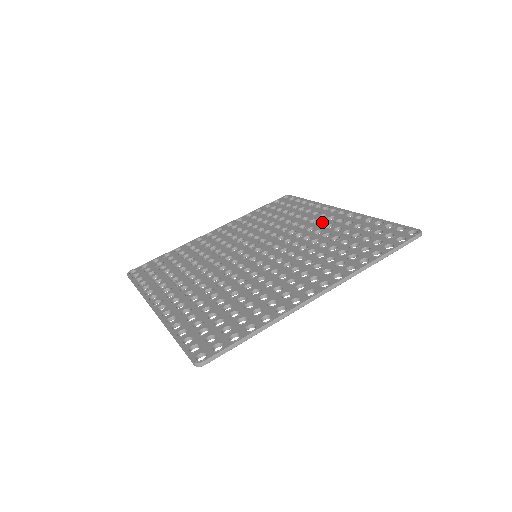
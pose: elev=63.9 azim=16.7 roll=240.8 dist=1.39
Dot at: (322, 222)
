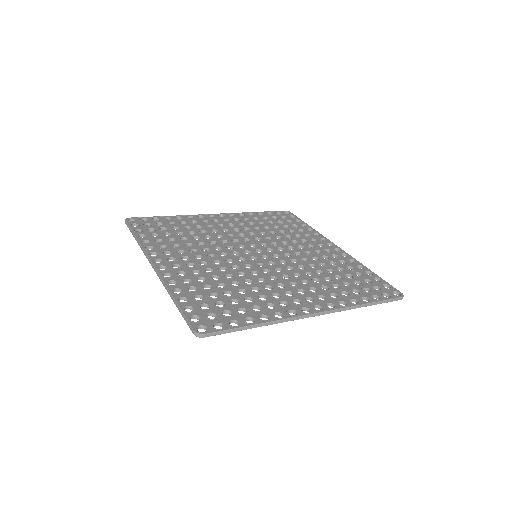
Dot at: (319, 251)
